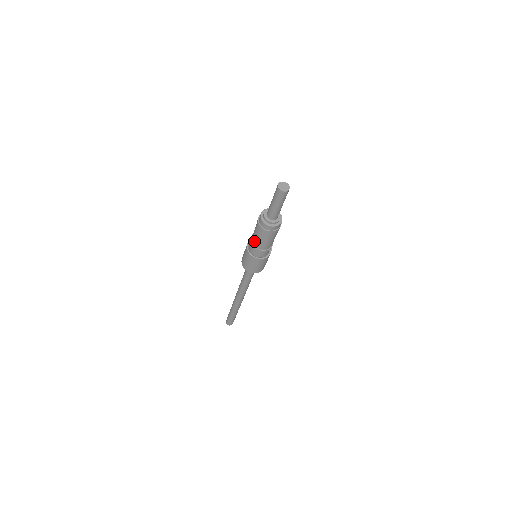
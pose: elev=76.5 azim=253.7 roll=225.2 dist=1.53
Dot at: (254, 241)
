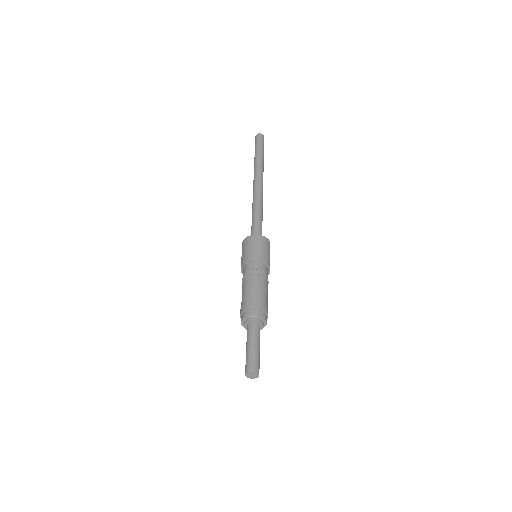
Dot at: occluded
